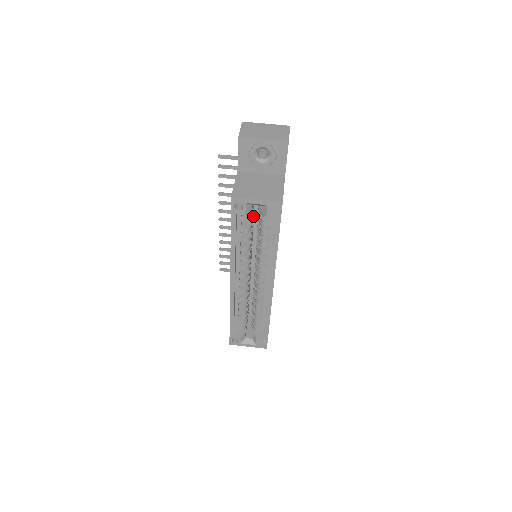
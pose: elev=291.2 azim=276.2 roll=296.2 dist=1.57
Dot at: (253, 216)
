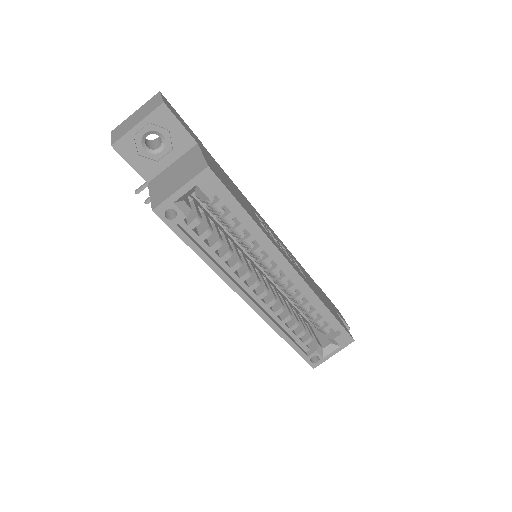
Dot at: (208, 216)
